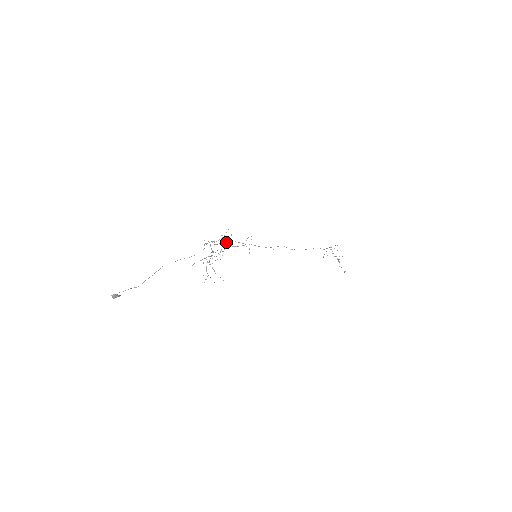
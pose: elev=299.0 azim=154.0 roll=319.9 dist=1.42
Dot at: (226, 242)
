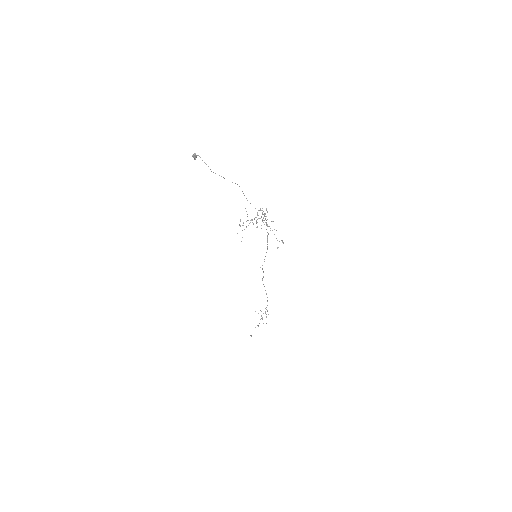
Dot at: occluded
